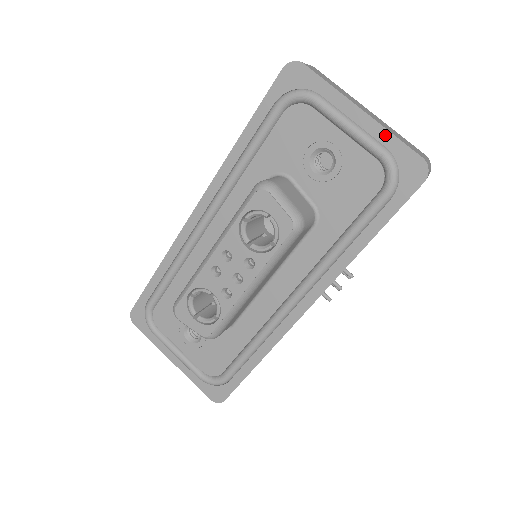
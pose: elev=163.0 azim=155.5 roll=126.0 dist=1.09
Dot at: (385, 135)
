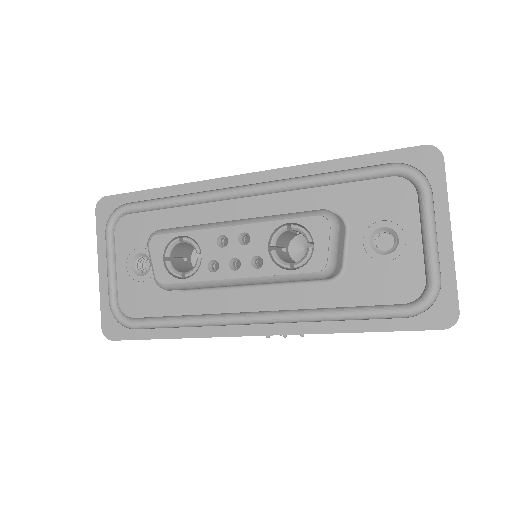
Dot at: (450, 269)
